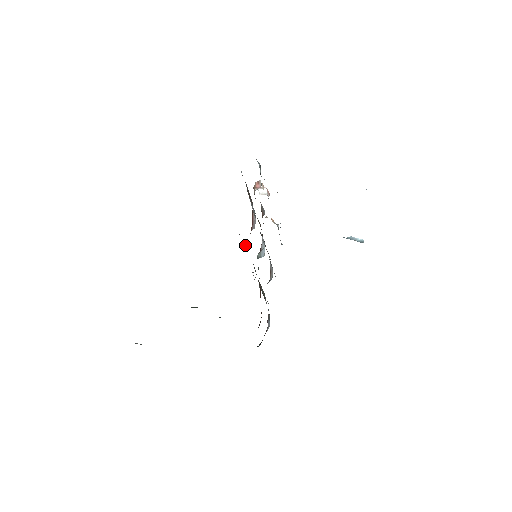
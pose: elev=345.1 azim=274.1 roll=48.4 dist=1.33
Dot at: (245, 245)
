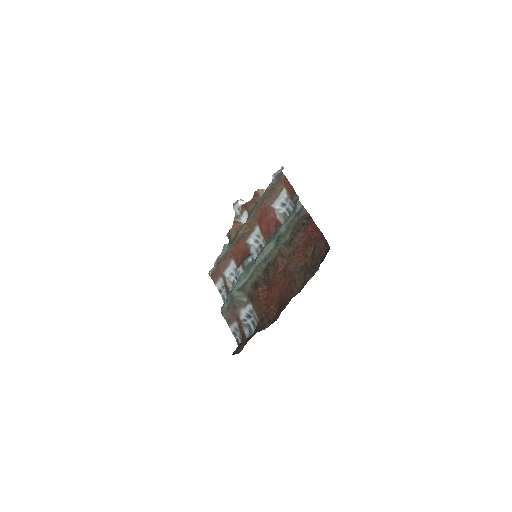
Dot at: (280, 235)
